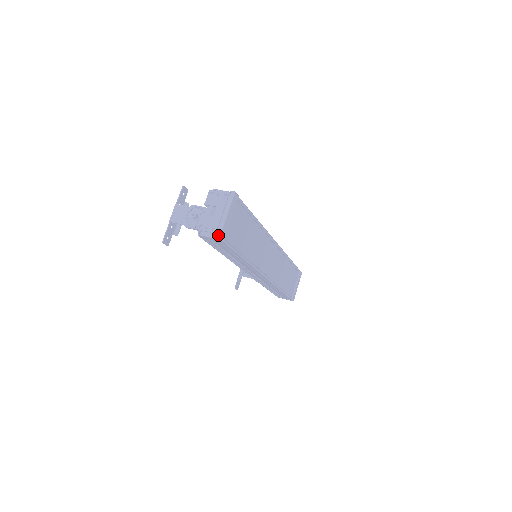
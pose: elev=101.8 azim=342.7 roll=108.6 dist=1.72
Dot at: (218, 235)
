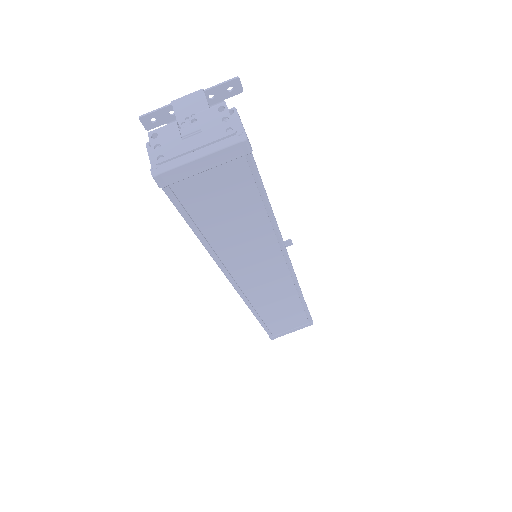
Dot at: (157, 171)
